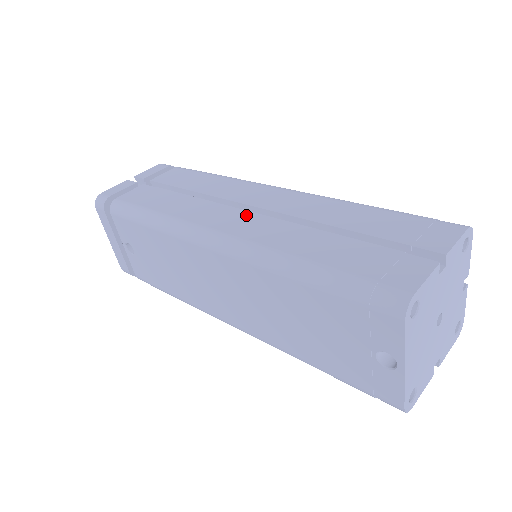
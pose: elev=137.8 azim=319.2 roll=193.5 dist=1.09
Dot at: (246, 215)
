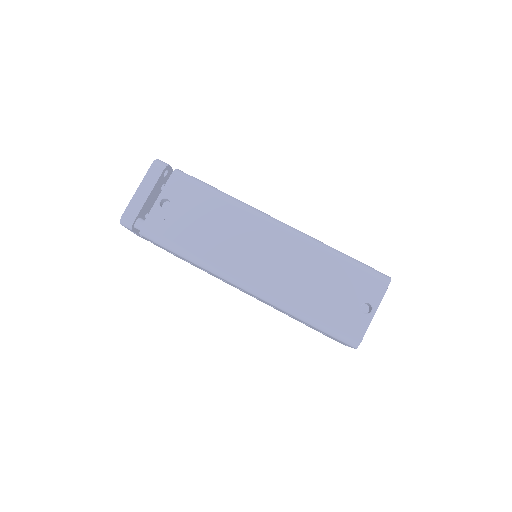
Dot at: occluded
